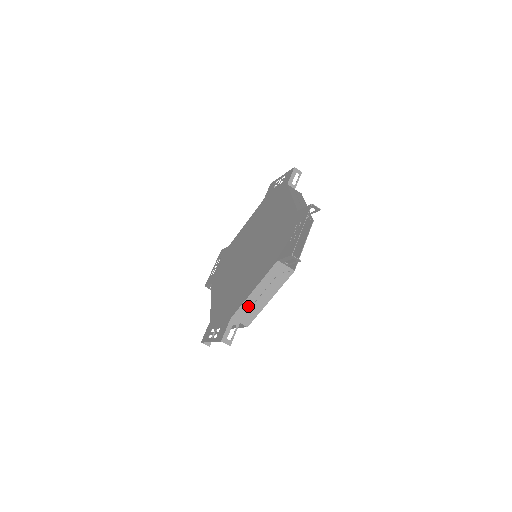
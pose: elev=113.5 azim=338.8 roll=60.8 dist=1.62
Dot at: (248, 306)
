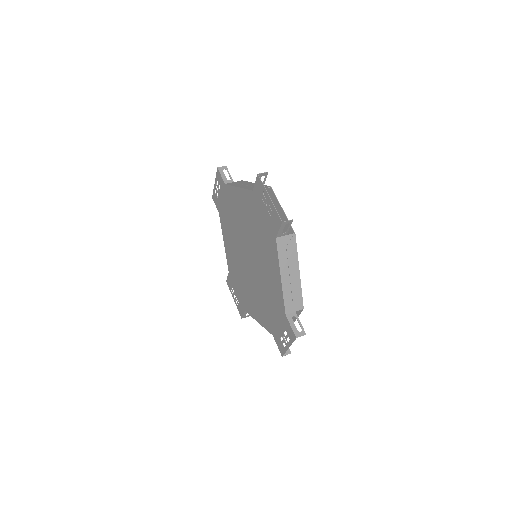
Dot at: (289, 293)
